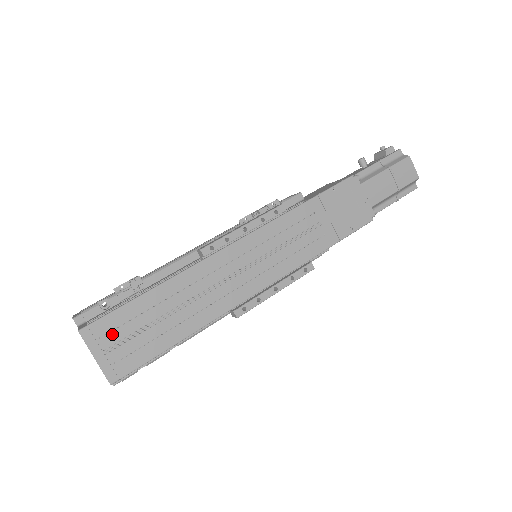
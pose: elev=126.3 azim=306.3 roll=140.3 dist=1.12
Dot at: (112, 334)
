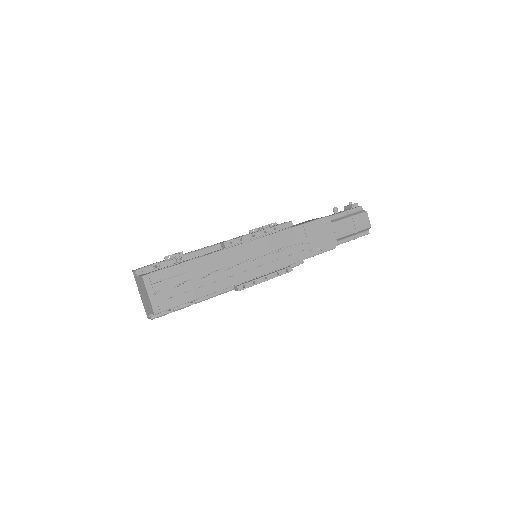
Dot at: (161, 283)
